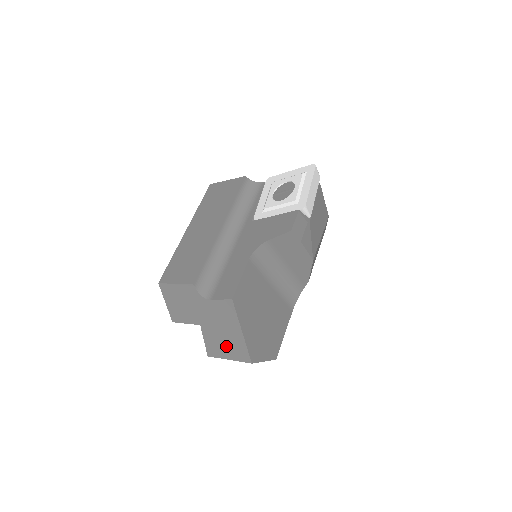
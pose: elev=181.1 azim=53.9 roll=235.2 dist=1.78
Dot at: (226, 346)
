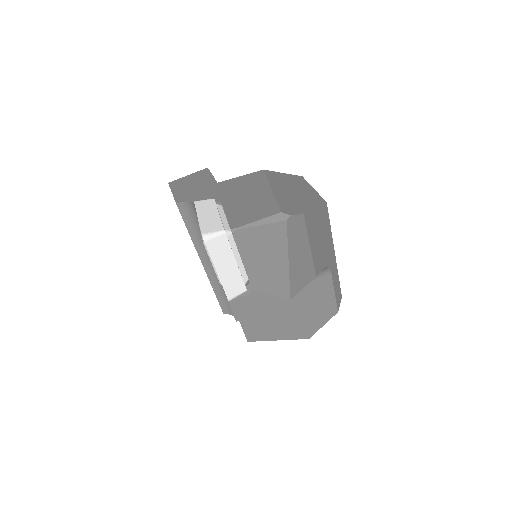
Dot at: occluded
